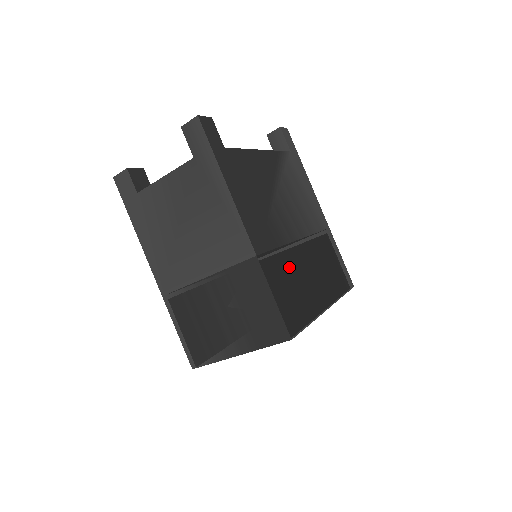
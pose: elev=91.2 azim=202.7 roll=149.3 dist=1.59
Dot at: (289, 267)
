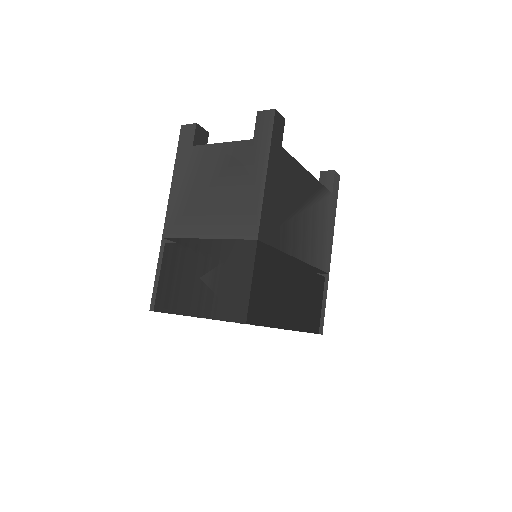
Dot at: (278, 271)
